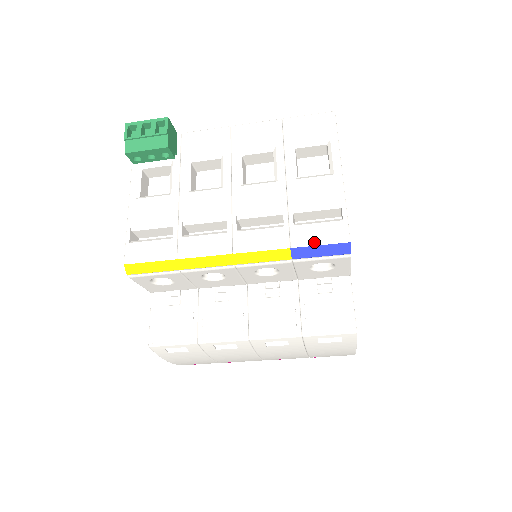
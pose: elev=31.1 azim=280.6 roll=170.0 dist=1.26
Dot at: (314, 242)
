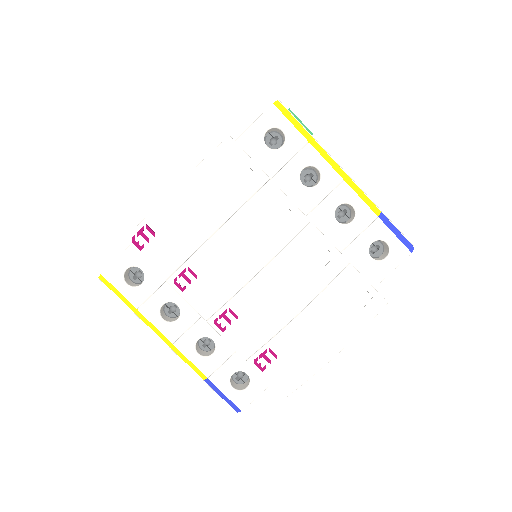
Dot at: occluded
